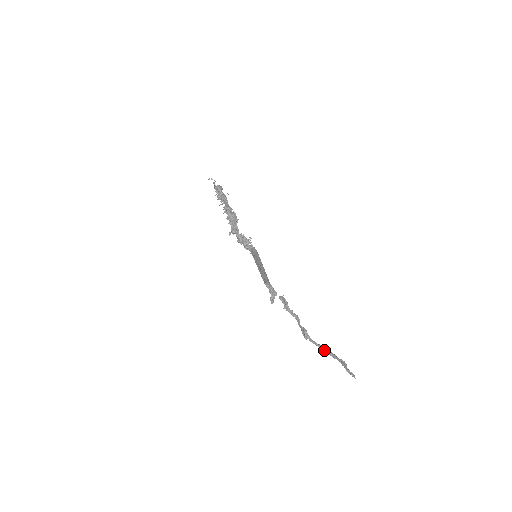
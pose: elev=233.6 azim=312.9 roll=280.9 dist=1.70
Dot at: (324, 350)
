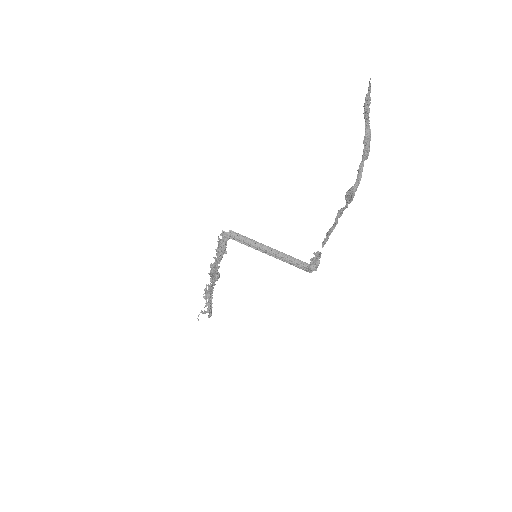
Dot at: (364, 156)
